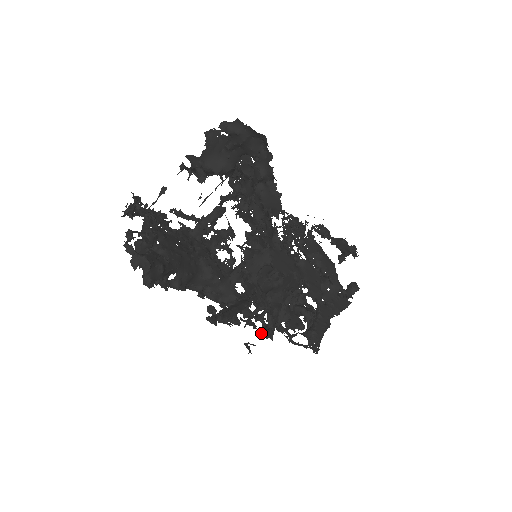
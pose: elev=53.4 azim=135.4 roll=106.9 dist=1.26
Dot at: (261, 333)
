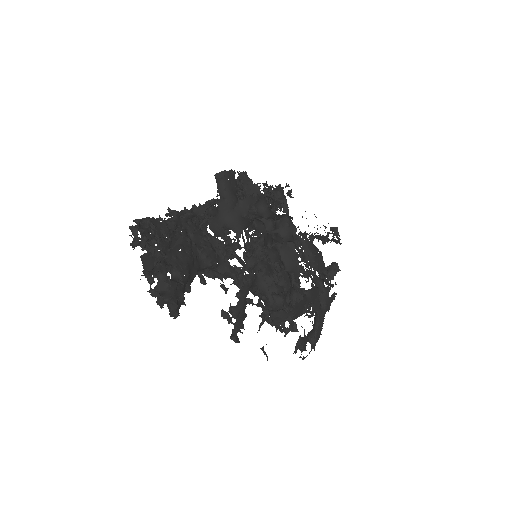
Dot at: (262, 316)
